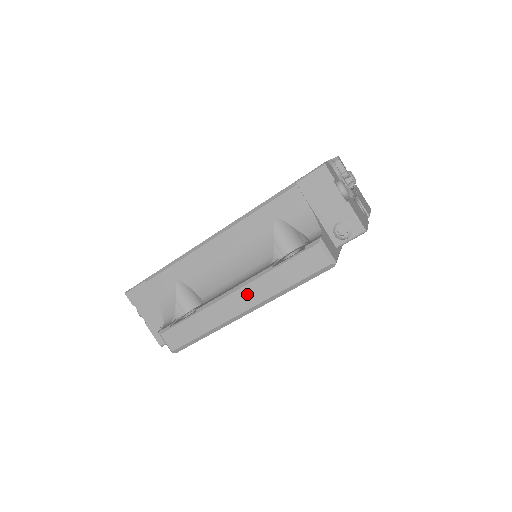
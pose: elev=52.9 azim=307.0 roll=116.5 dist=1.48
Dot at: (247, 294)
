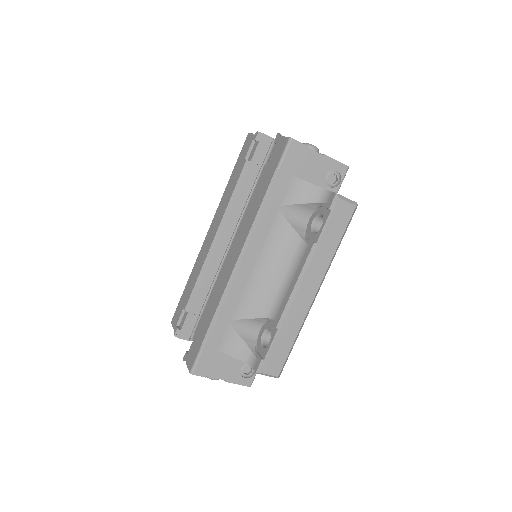
Dot at: (310, 280)
